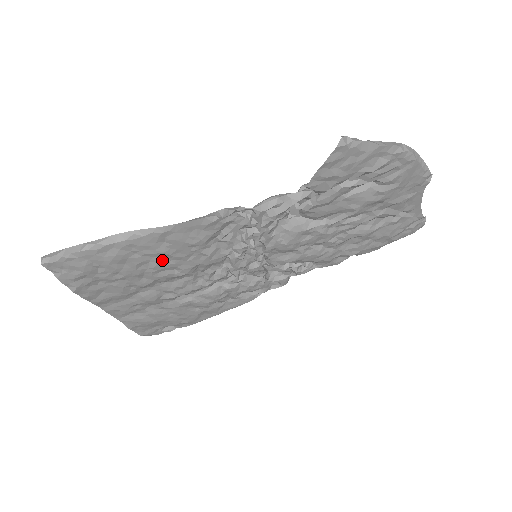
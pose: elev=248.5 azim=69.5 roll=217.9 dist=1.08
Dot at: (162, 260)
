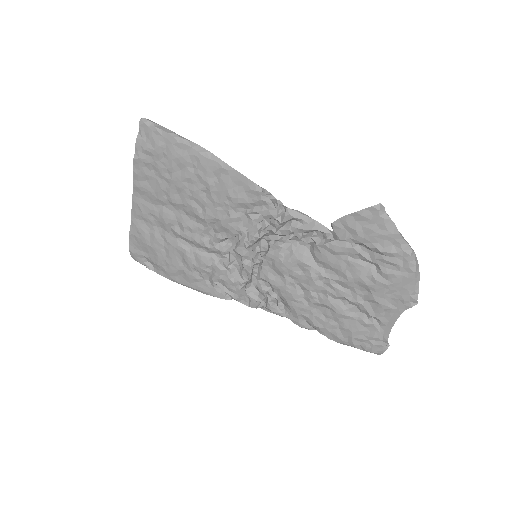
Dot at: (202, 191)
